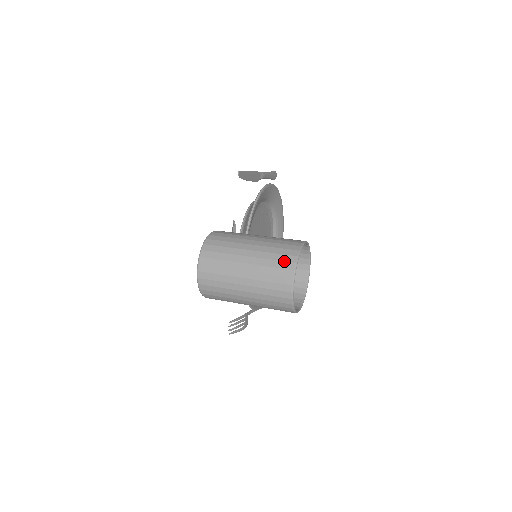
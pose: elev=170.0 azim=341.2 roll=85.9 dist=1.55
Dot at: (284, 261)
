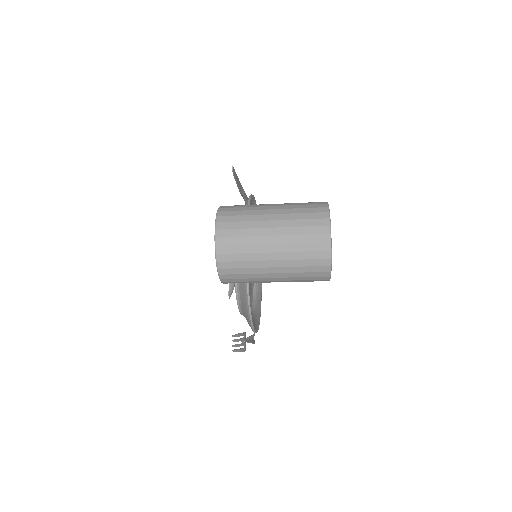
Dot at: (315, 212)
